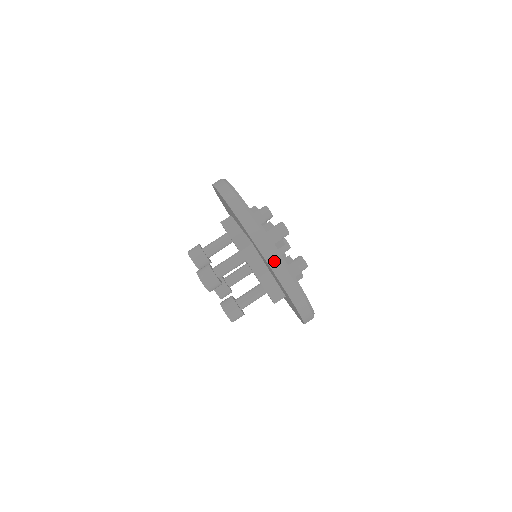
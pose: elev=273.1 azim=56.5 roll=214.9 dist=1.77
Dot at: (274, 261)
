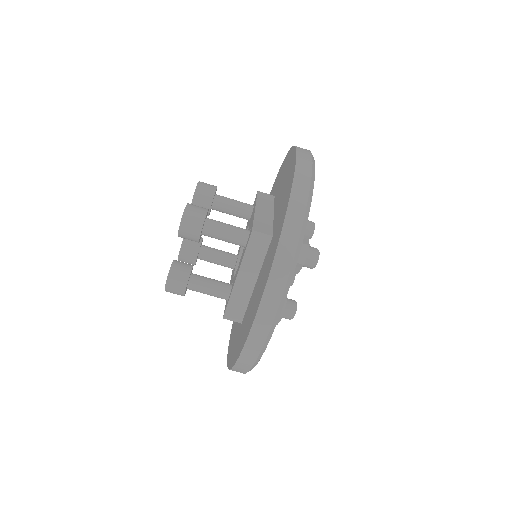
Dot at: (280, 273)
